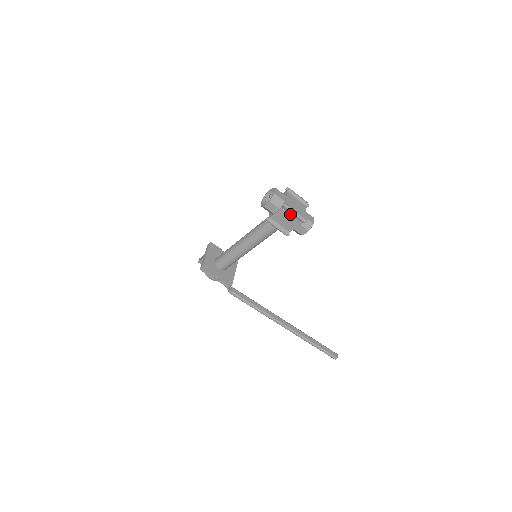
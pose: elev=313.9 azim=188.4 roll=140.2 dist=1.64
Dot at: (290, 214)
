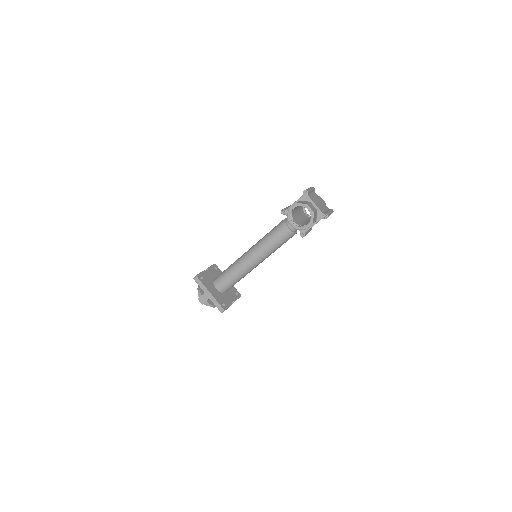
Dot at: occluded
